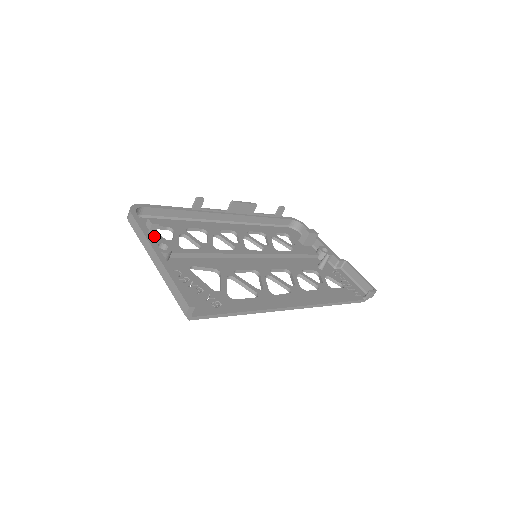
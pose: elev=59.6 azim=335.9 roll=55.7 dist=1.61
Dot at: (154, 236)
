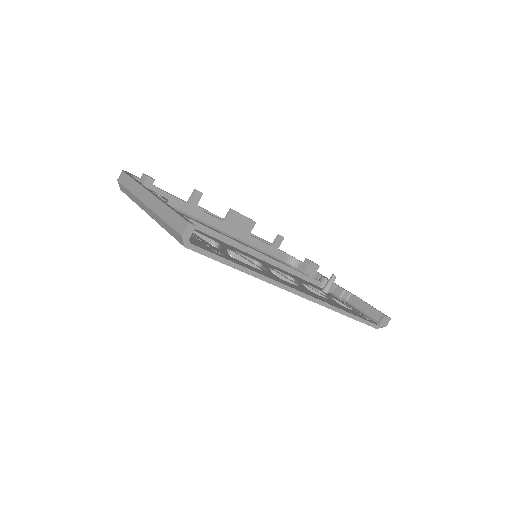
Dot at: occluded
